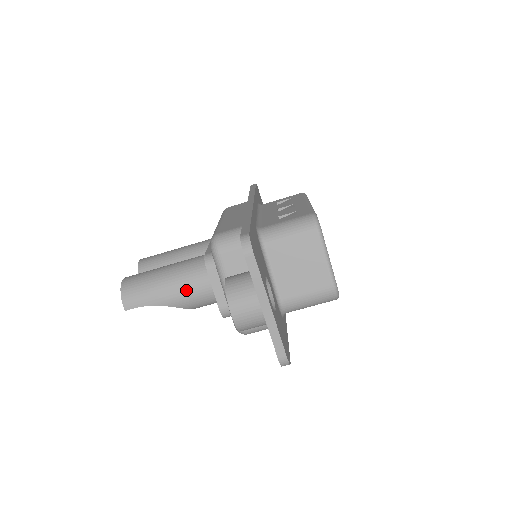
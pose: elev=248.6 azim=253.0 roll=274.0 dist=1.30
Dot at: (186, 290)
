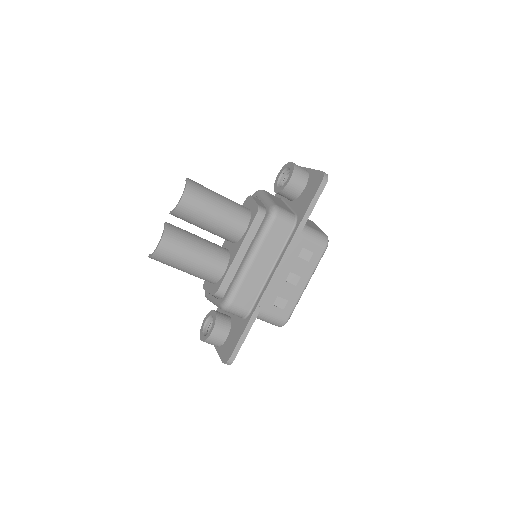
Dot at: occluded
